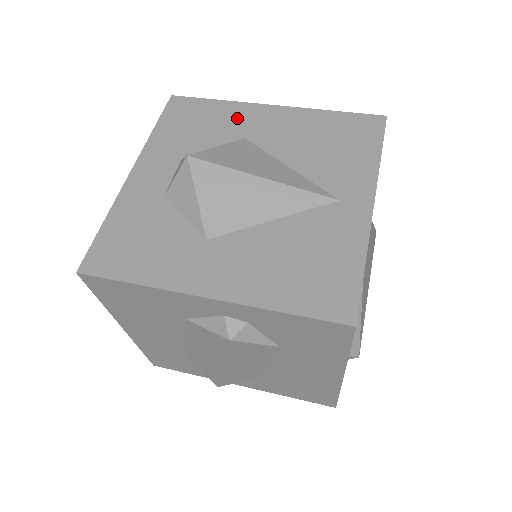
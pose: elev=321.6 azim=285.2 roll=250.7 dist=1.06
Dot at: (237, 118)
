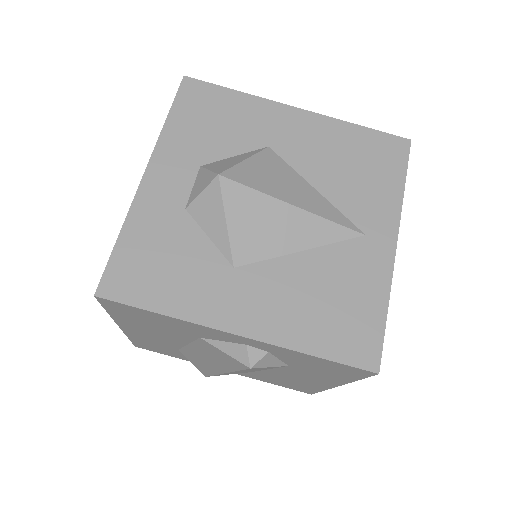
Dot at: (259, 119)
